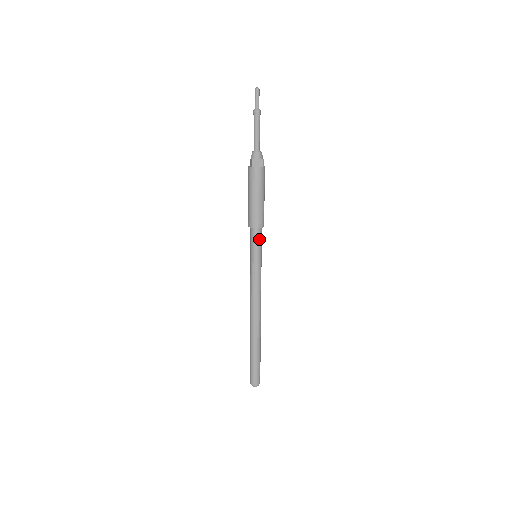
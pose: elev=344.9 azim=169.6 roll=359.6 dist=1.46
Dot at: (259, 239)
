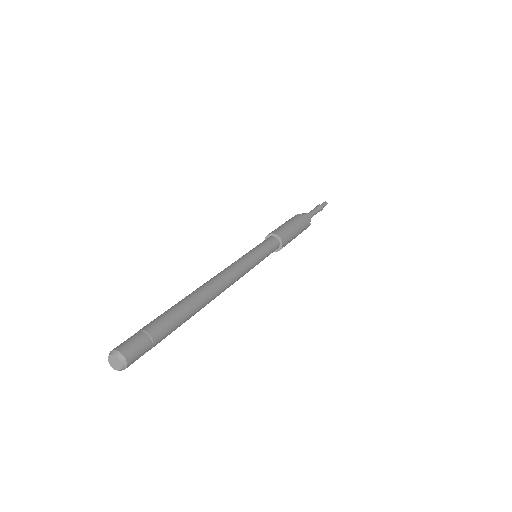
Dot at: (273, 249)
